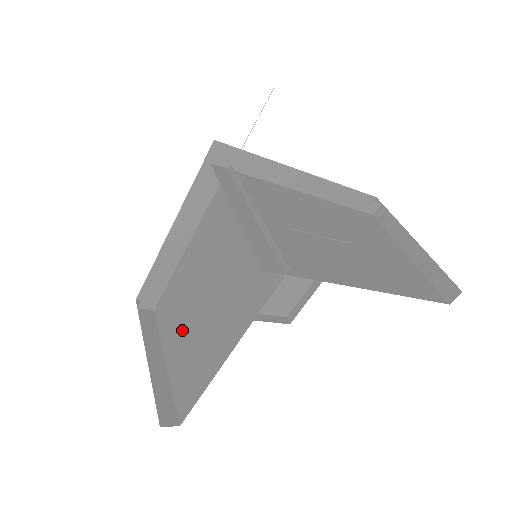
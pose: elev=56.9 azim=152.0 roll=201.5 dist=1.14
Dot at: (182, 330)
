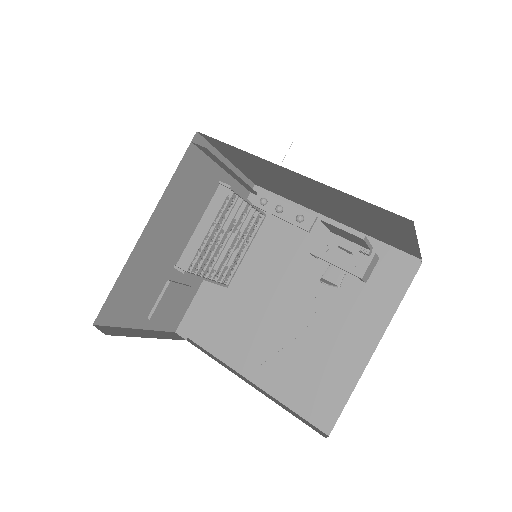
Dot at: (173, 301)
